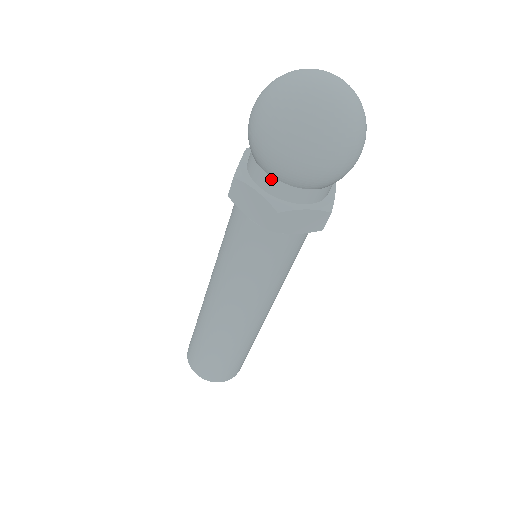
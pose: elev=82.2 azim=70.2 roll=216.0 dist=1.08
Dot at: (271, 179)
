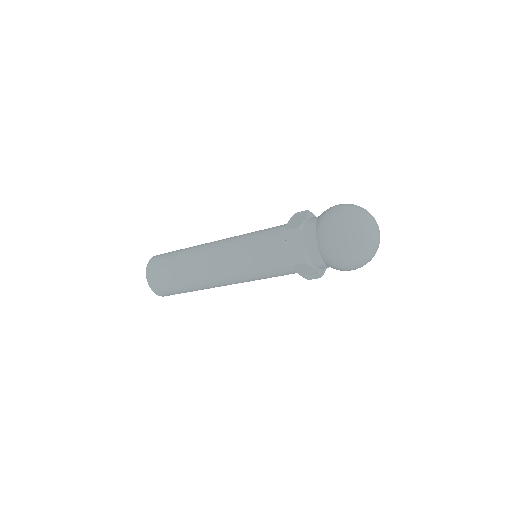
Dot at: (316, 246)
